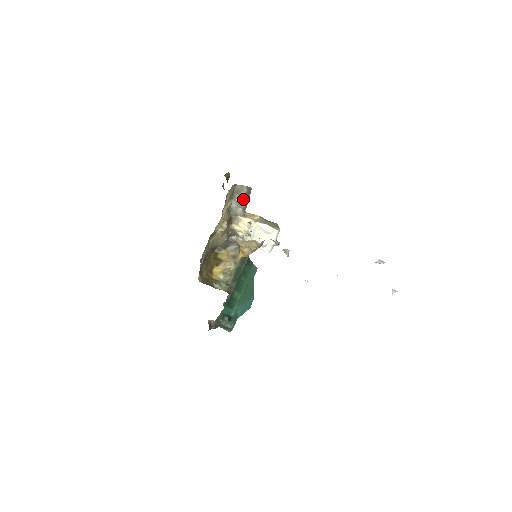
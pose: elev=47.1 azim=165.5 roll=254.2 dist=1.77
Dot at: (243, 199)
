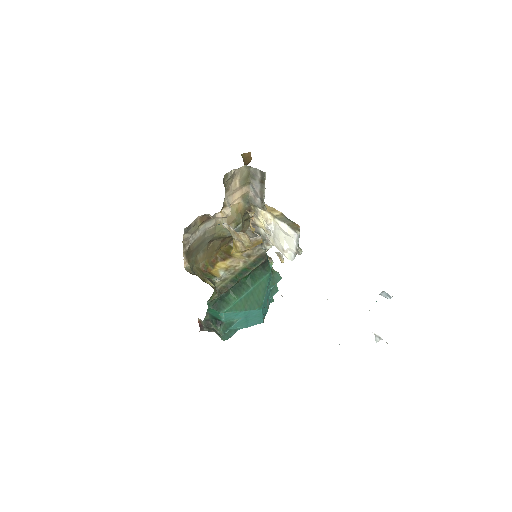
Dot at: (259, 186)
